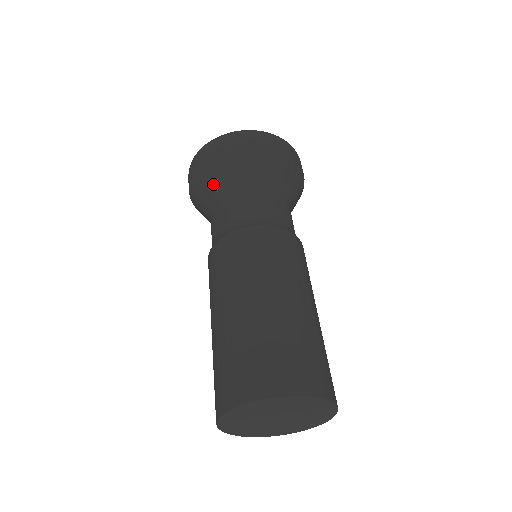
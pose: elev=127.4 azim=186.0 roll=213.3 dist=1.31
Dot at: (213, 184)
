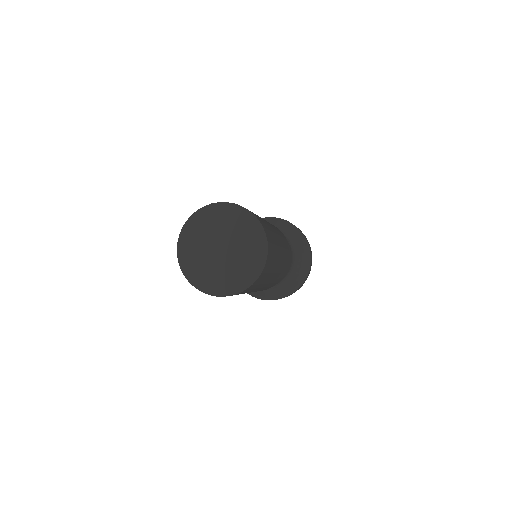
Dot at: occluded
